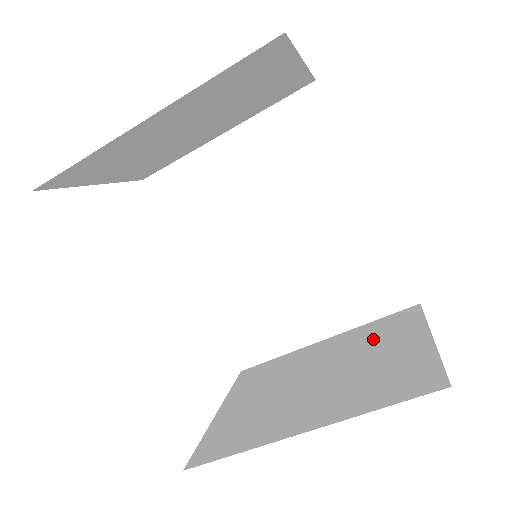
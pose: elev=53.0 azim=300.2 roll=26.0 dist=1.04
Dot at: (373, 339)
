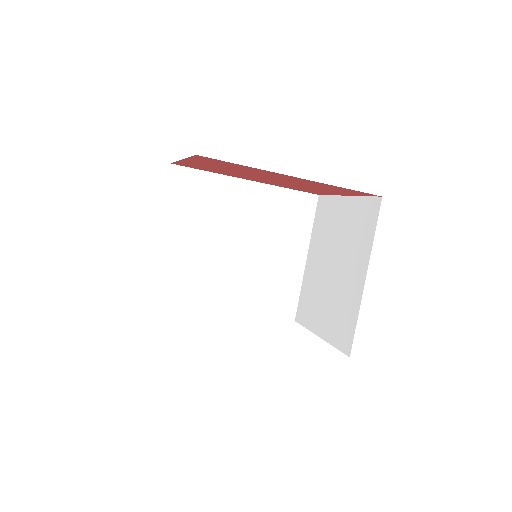
Dot at: (327, 228)
